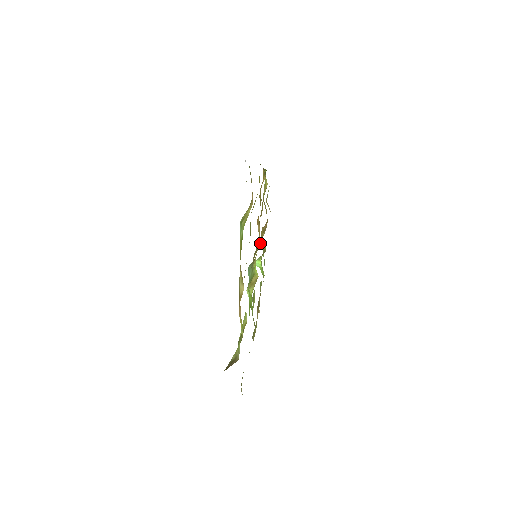
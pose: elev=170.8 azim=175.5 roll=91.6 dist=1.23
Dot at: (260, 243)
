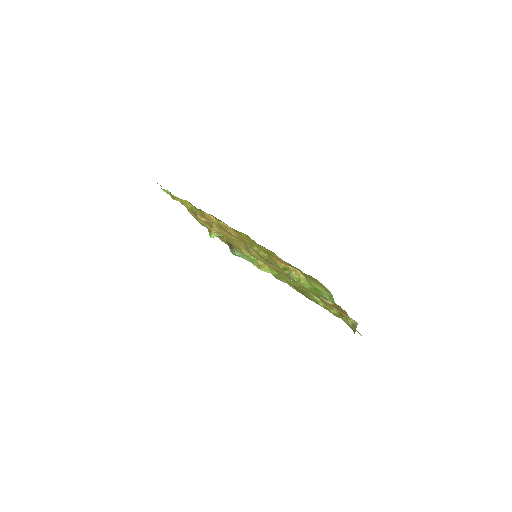
Dot at: (241, 244)
